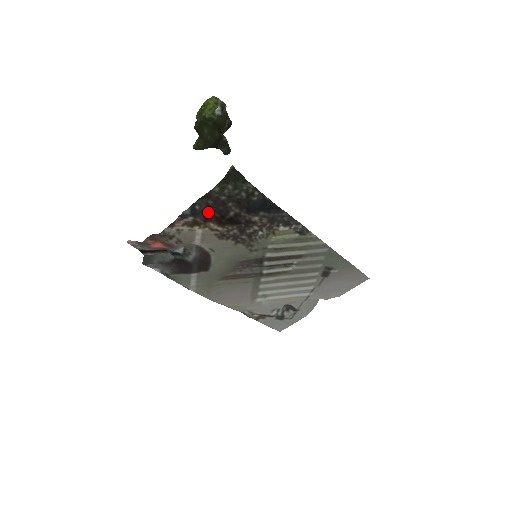
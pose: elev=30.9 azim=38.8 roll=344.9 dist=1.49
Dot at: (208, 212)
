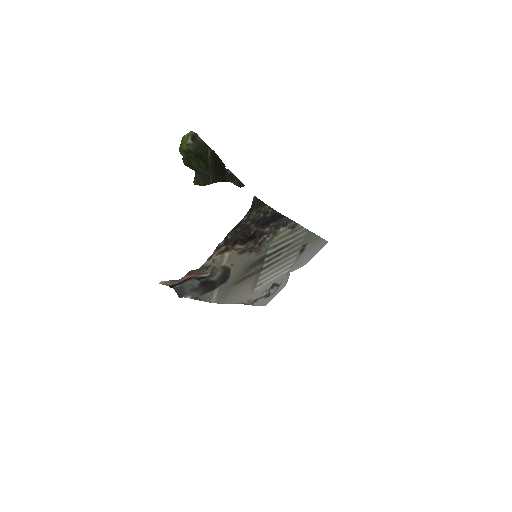
Dot at: (236, 238)
